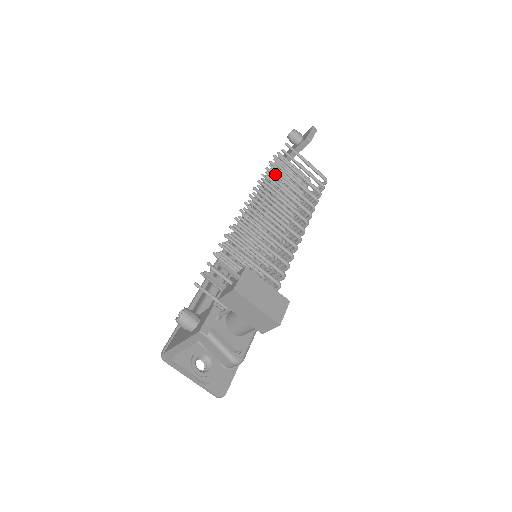
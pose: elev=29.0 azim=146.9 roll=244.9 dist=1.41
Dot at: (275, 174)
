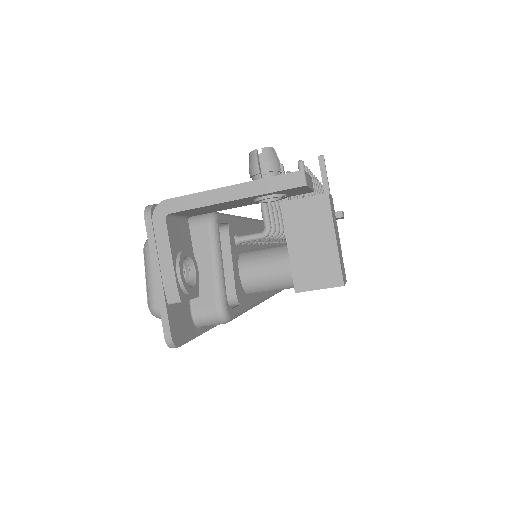
Dot at: occluded
